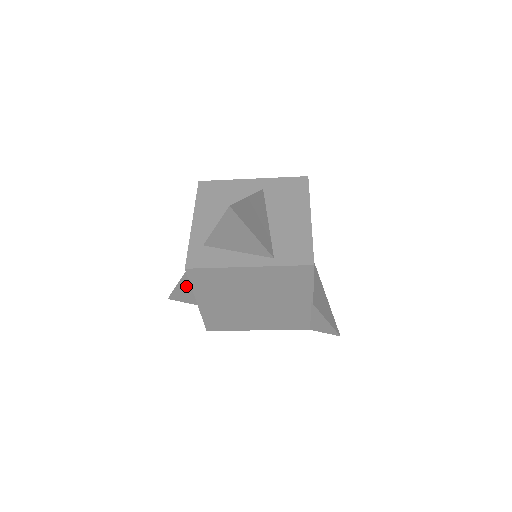
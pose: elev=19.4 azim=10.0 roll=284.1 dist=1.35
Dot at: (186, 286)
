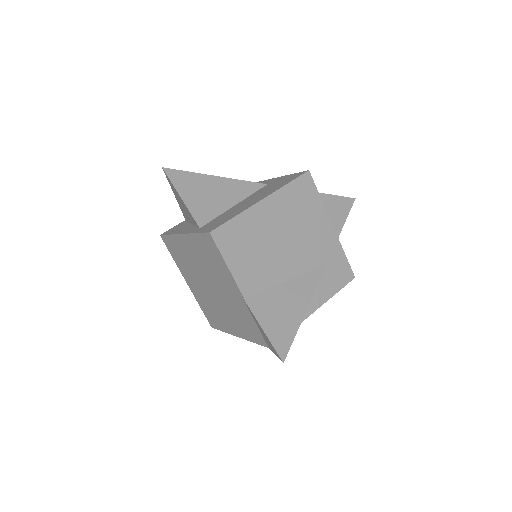
Dot at: occluded
